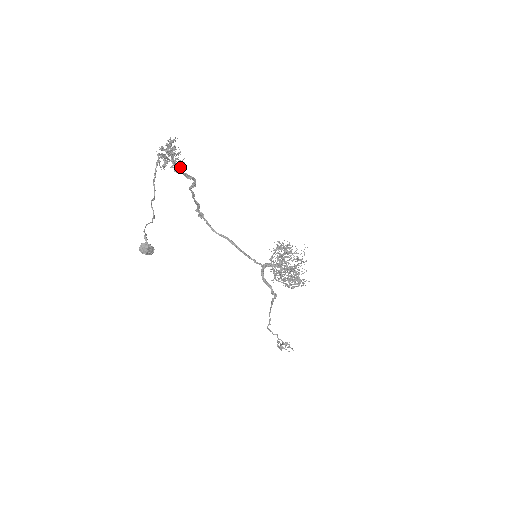
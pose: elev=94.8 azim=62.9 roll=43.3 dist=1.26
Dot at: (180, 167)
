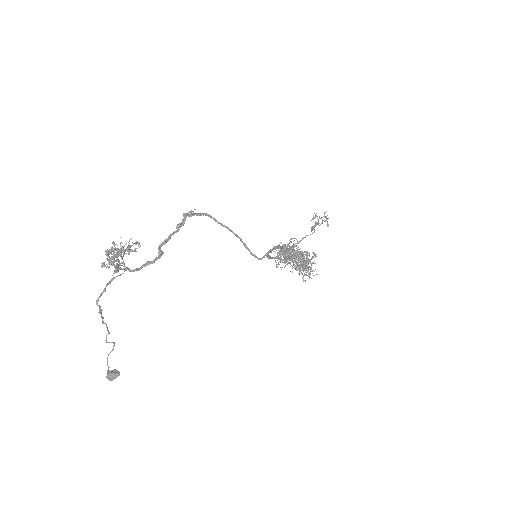
Dot at: (133, 271)
